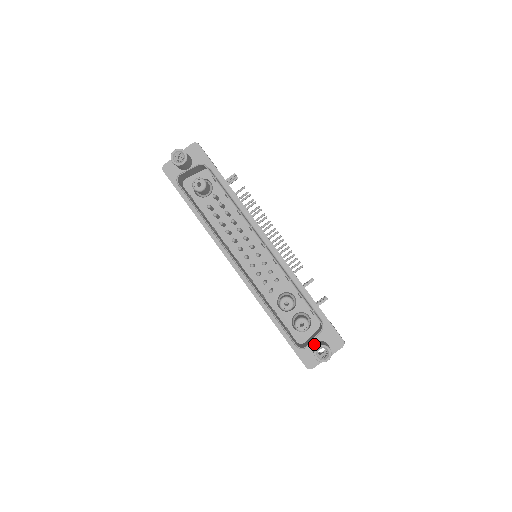
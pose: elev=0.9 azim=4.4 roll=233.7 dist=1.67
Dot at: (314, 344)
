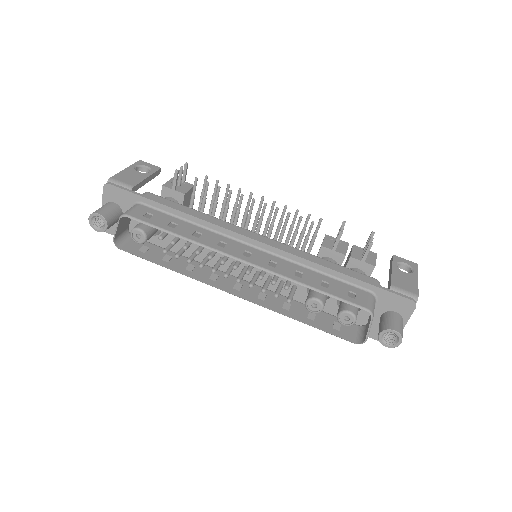
Dot at: (379, 320)
